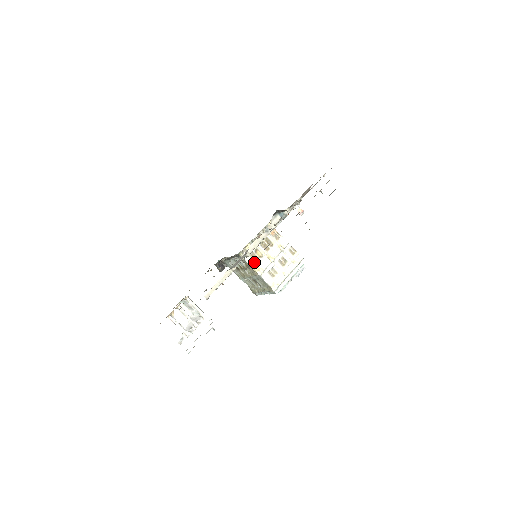
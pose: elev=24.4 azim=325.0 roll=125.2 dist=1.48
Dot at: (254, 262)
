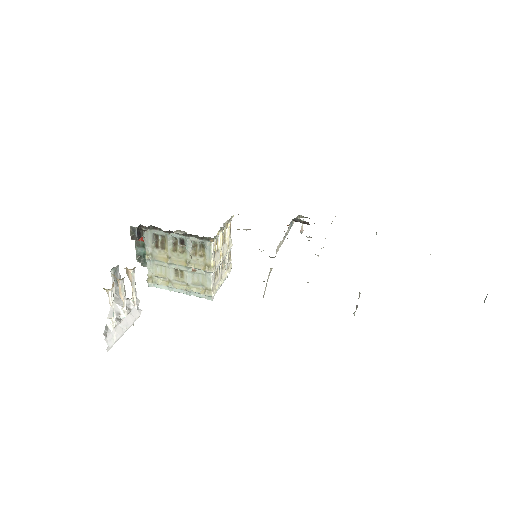
Dot at: (214, 254)
